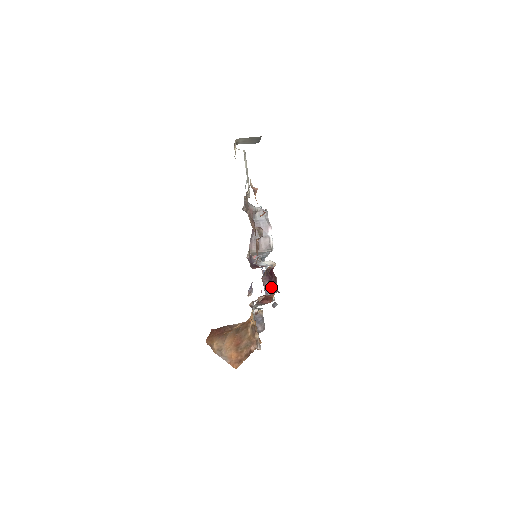
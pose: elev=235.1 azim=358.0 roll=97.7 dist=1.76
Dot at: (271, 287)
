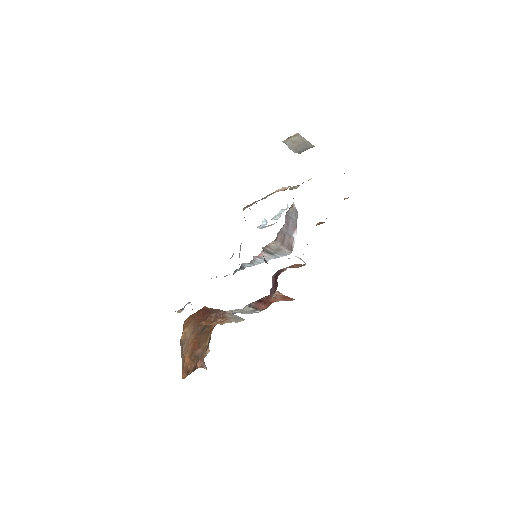
Dot at: (271, 292)
